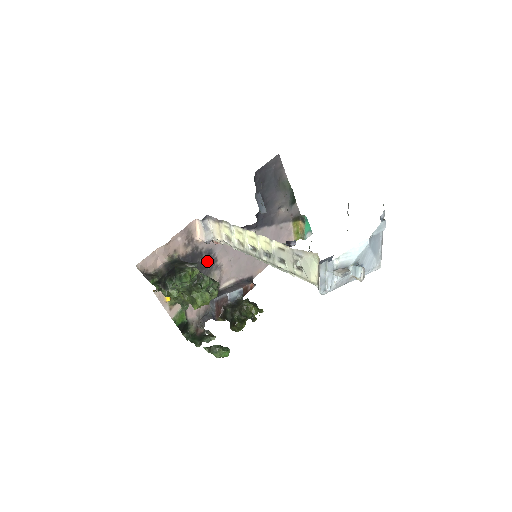
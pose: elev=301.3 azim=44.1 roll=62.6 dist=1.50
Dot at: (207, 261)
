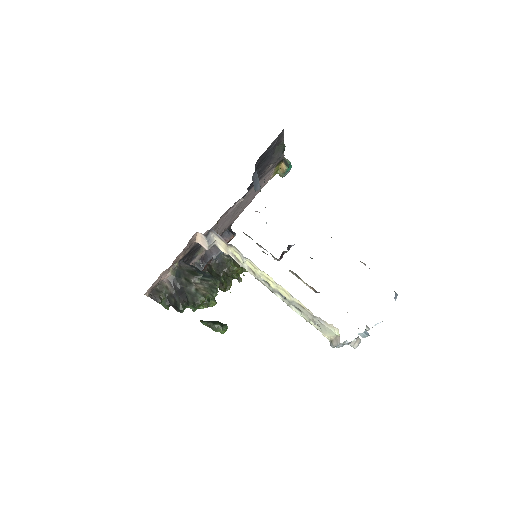
Dot at: (199, 245)
